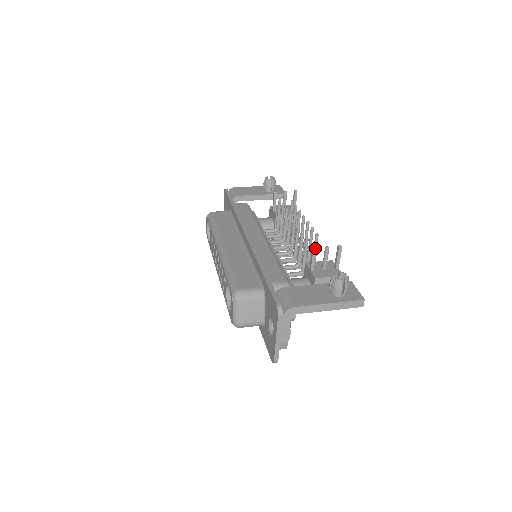
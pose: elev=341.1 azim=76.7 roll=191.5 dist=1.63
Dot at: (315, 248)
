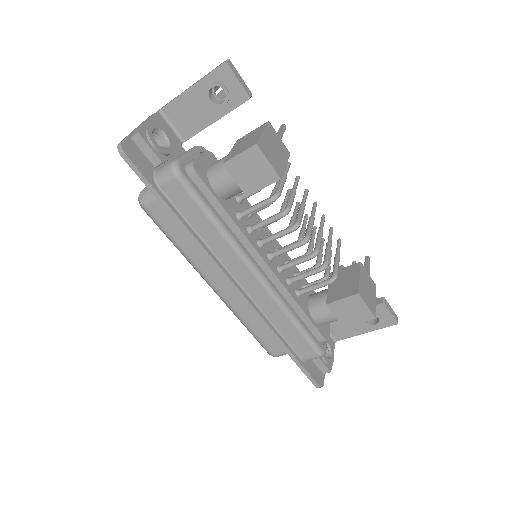
Dot at: occluded
